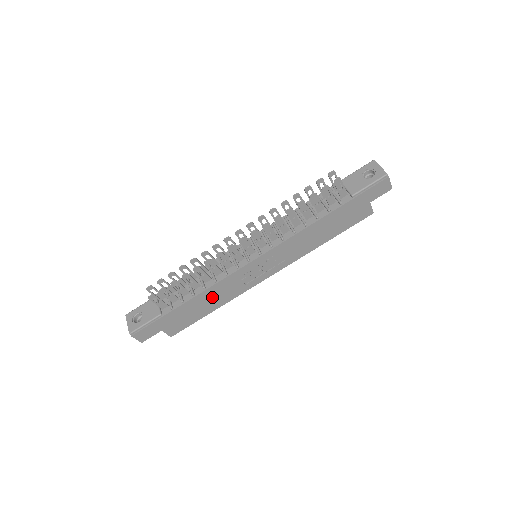
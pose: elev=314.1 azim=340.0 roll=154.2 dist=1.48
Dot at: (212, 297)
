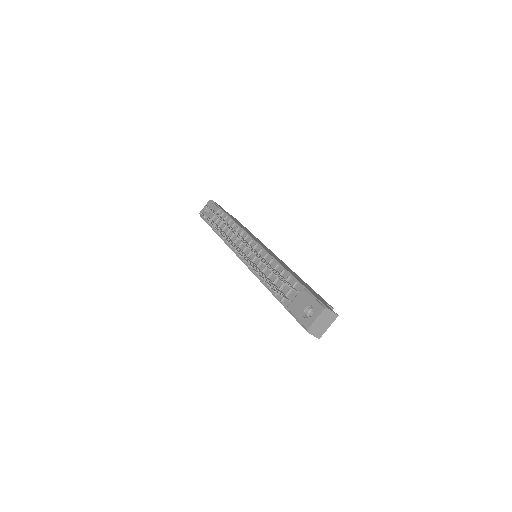
Dot at: occluded
